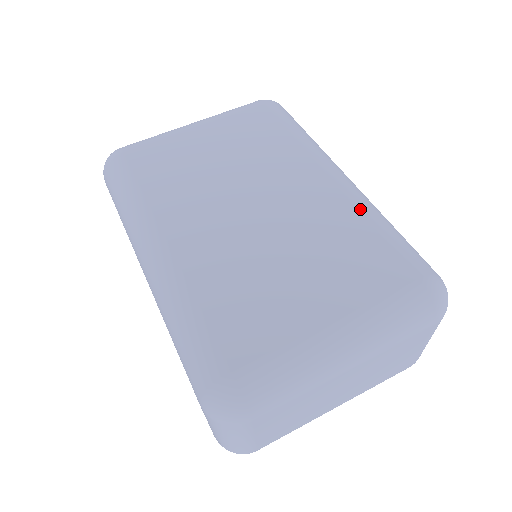
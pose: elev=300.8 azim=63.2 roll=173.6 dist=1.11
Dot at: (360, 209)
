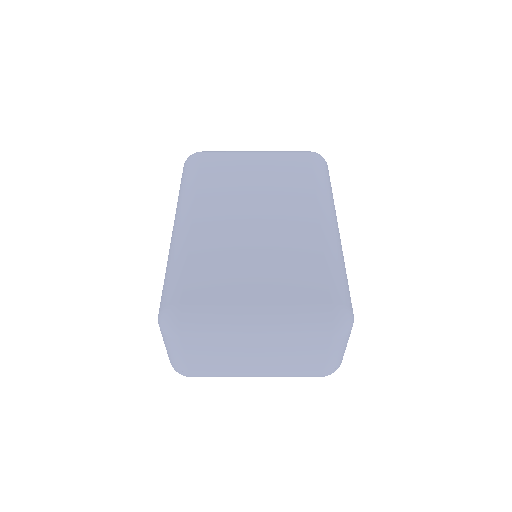
Dot at: (325, 246)
